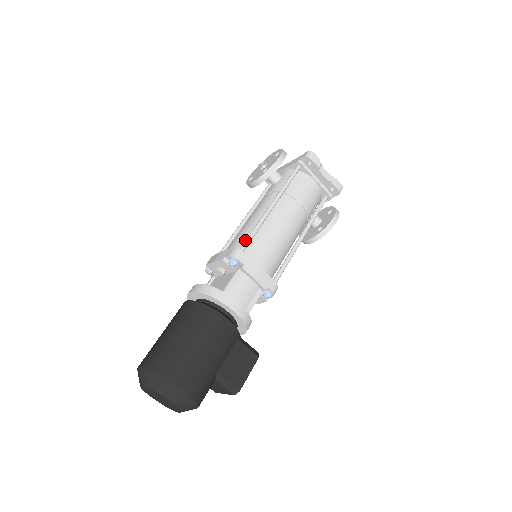
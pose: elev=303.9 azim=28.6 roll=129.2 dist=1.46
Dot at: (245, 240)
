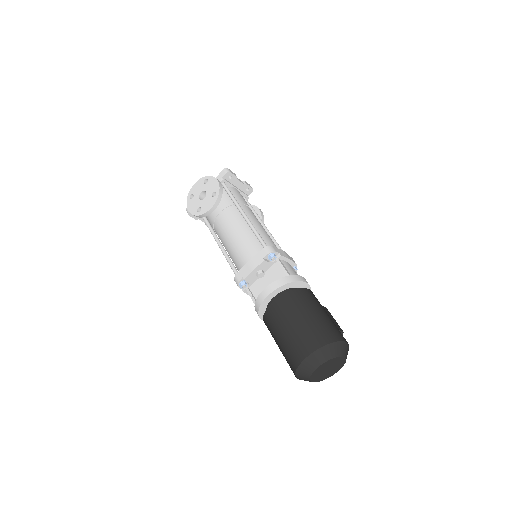
Dot at: (260, 241)
